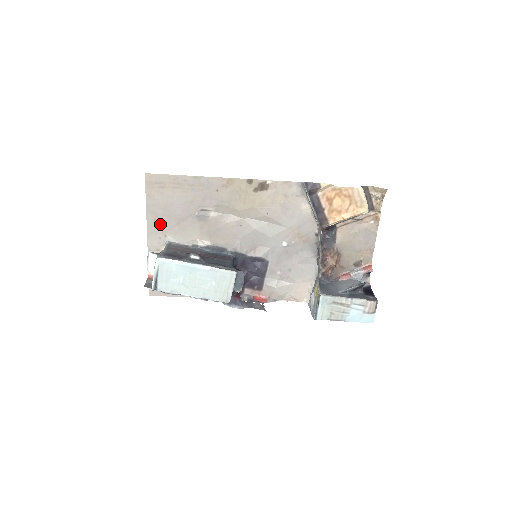
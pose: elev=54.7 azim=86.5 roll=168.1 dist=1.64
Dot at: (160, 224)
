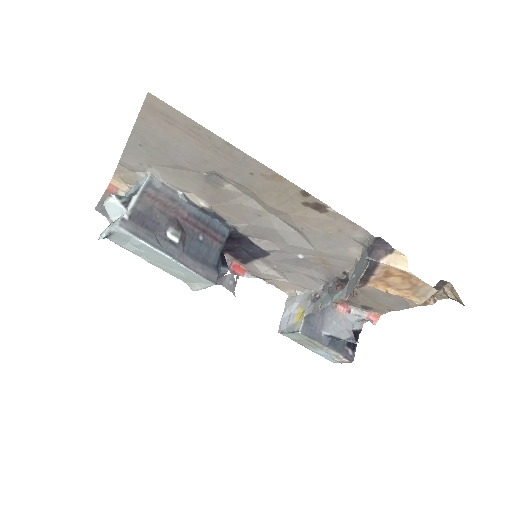
Dot at: (147, 153)
